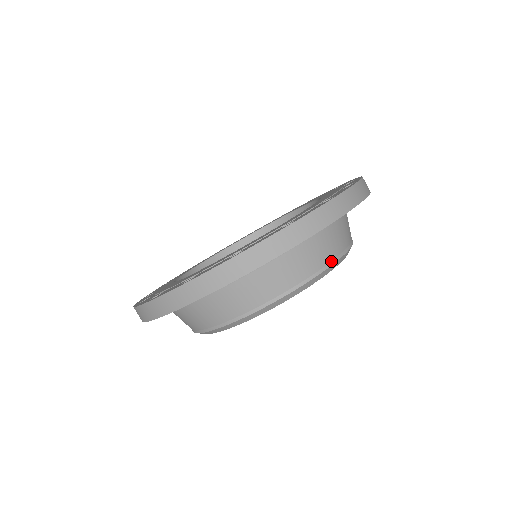
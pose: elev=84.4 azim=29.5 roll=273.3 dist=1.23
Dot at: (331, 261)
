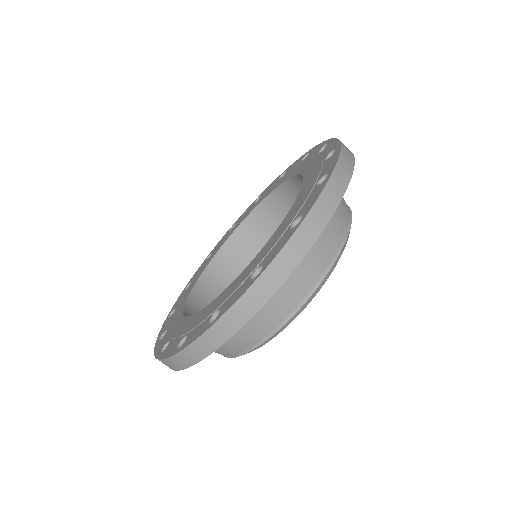
Dot at: (324, 272)
